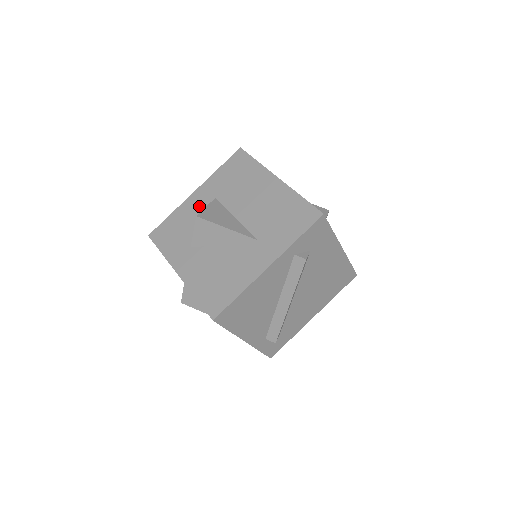
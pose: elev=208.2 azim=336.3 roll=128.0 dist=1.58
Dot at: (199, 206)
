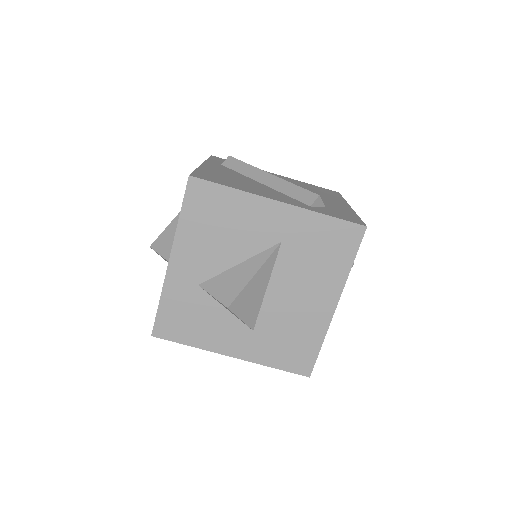
Dot at: occluded
